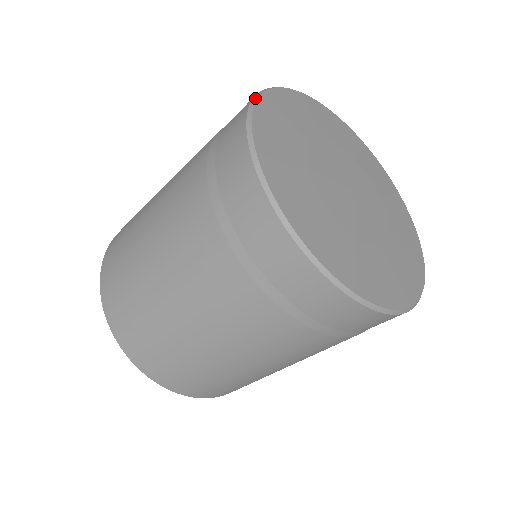
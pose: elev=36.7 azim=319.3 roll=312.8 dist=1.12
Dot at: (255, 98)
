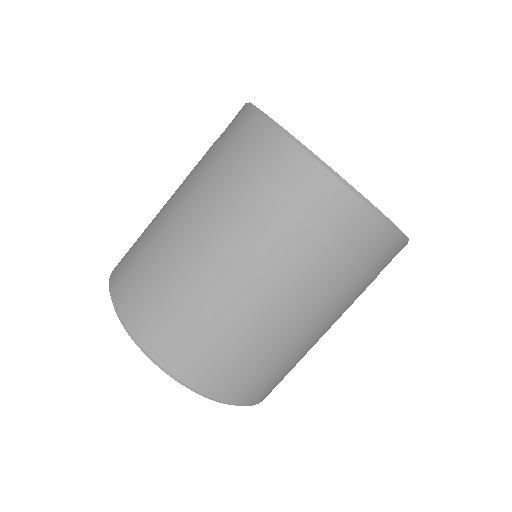
Dot at: occluded
